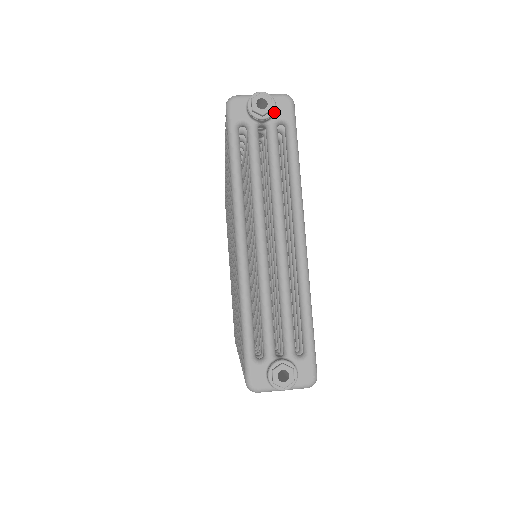
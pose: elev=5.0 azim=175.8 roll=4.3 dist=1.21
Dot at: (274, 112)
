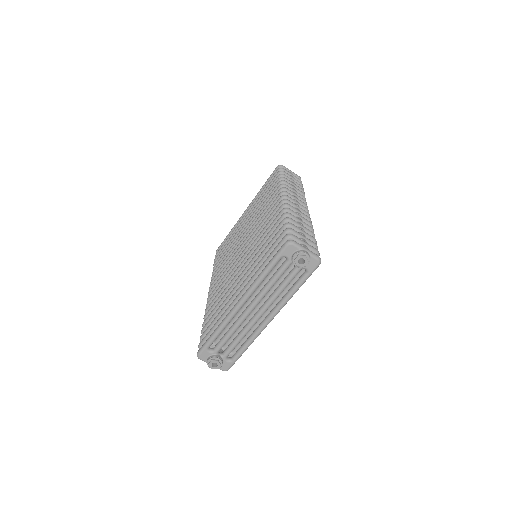
Dot at: (305, 266)
